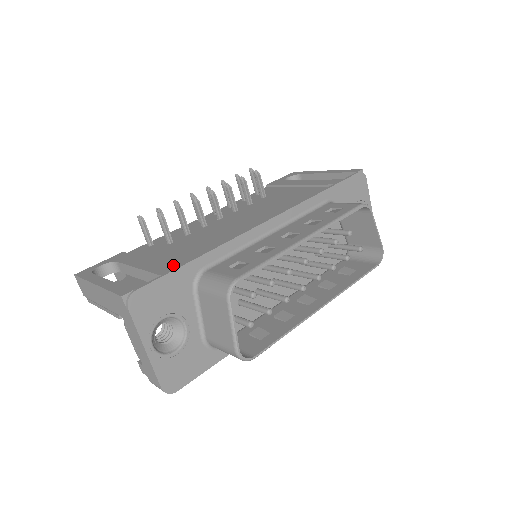
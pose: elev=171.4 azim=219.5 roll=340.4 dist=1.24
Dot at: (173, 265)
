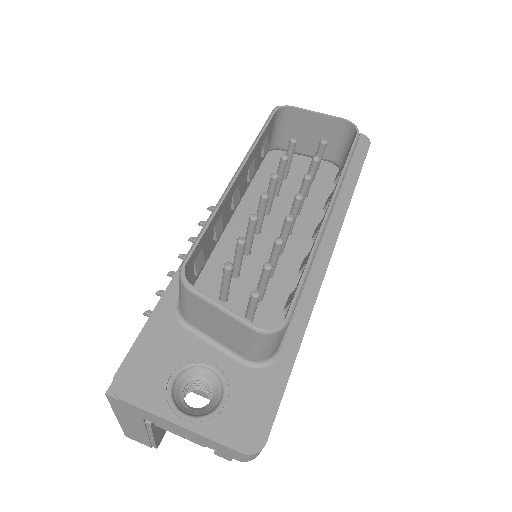
Dot at: occluded
